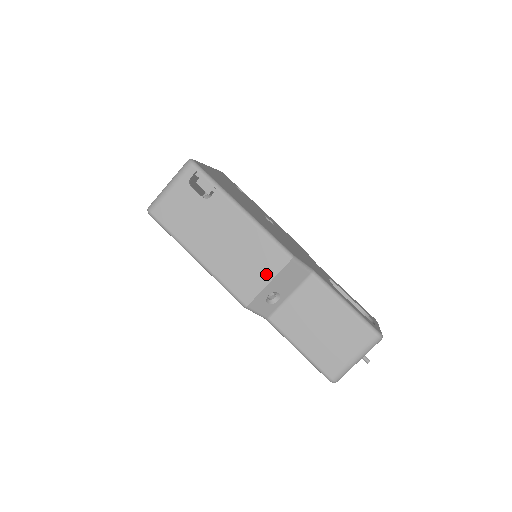
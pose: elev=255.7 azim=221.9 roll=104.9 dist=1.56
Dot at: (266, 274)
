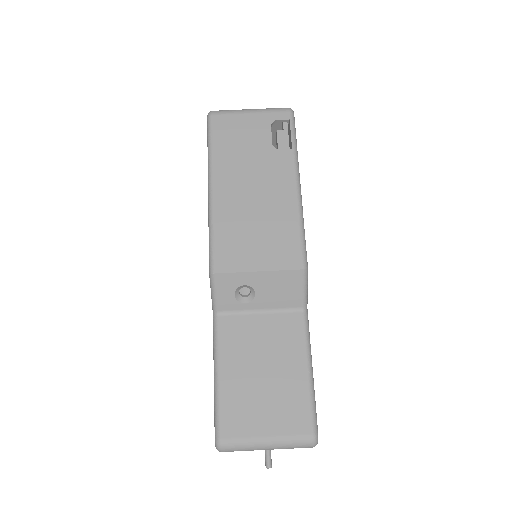
Dot at: (265, 260)
